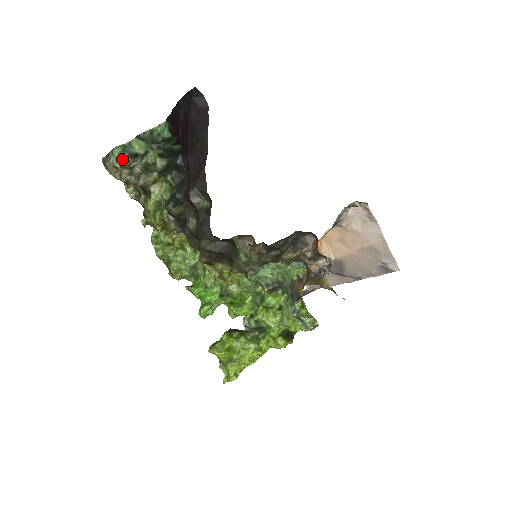
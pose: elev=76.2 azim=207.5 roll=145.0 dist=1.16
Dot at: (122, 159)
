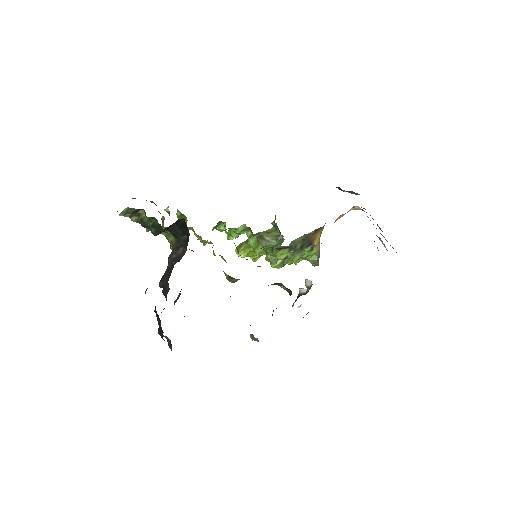
Dot at: (128, 214)
